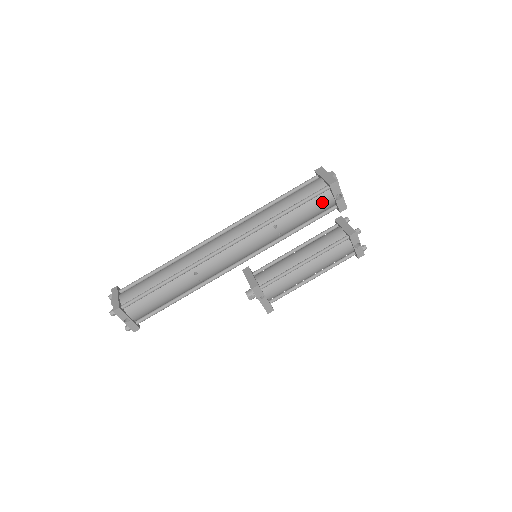
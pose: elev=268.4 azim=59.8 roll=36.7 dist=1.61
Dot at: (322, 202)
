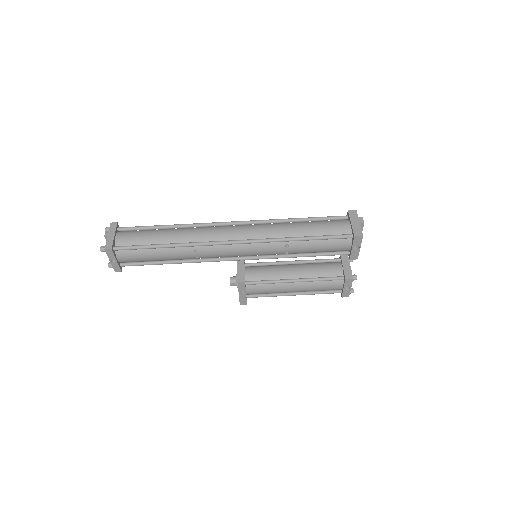
Dot at: (339, 245)
